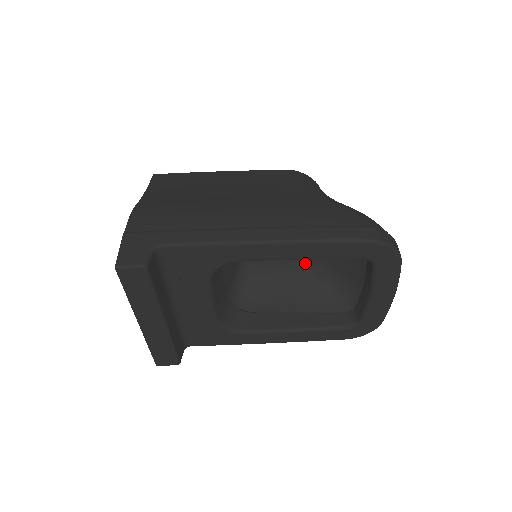
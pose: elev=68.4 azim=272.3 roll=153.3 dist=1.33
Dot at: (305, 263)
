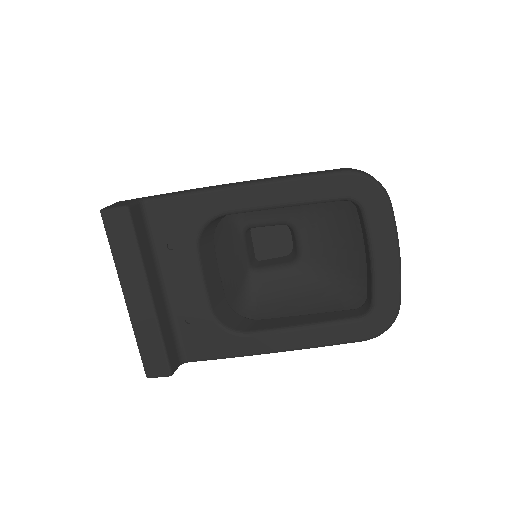
Dot at: (314, 276)
